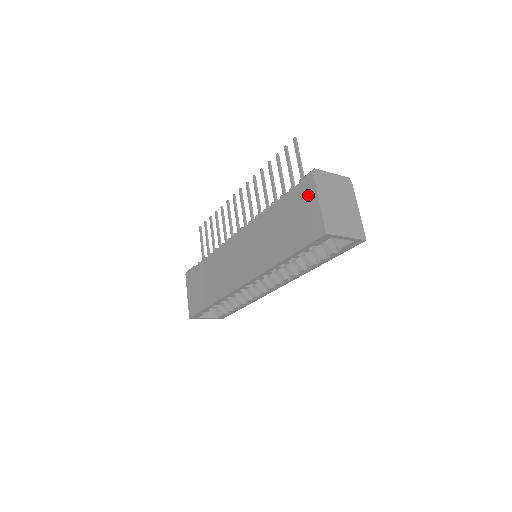
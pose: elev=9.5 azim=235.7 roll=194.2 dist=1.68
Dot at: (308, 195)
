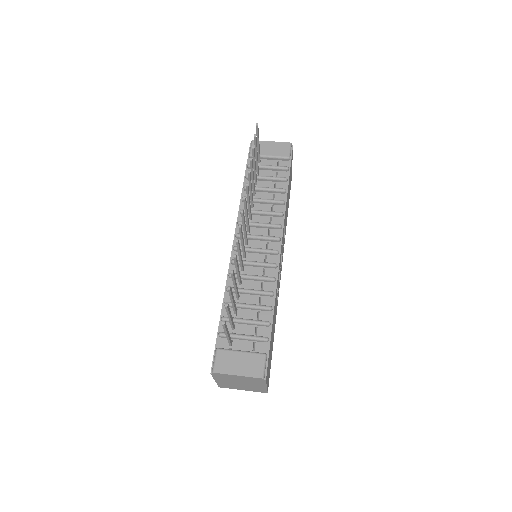
Dot at: occluded
